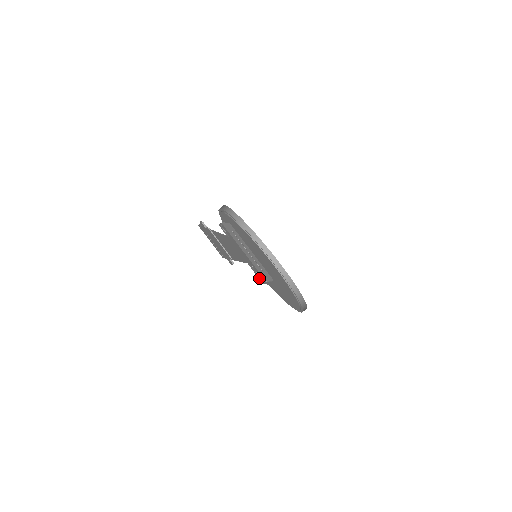
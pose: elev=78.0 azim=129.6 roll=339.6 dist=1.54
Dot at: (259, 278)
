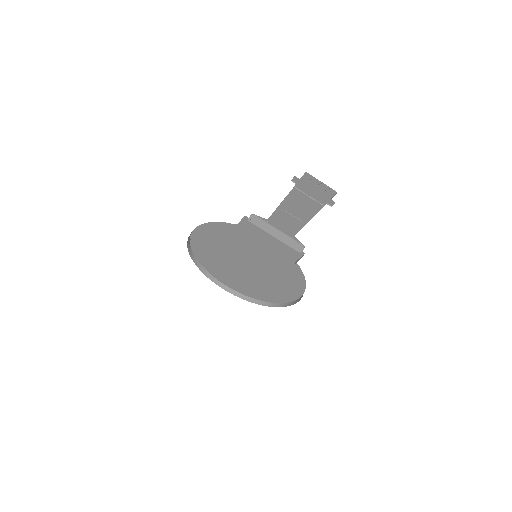
Dot at: (298, 252)
